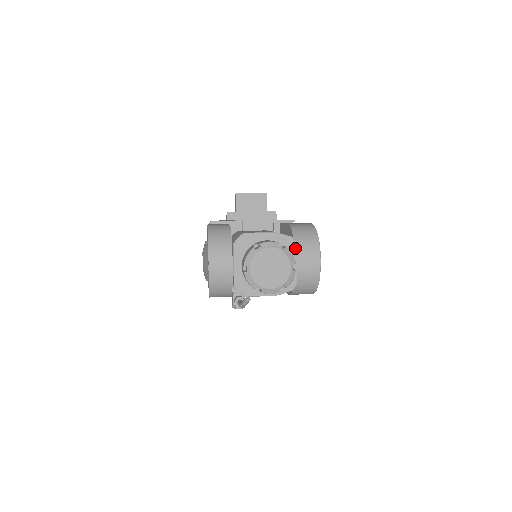
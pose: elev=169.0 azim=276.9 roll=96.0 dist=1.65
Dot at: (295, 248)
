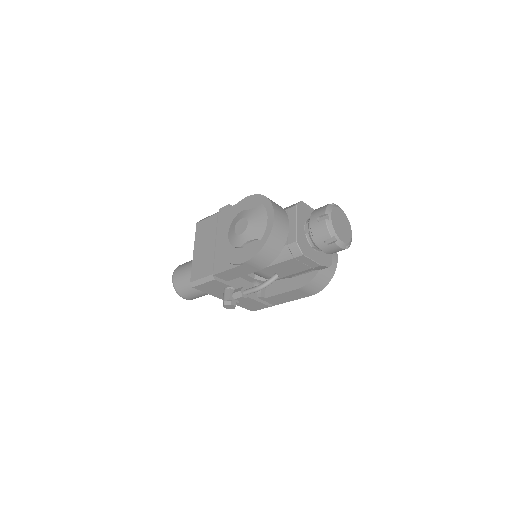
Dot at: occluded
